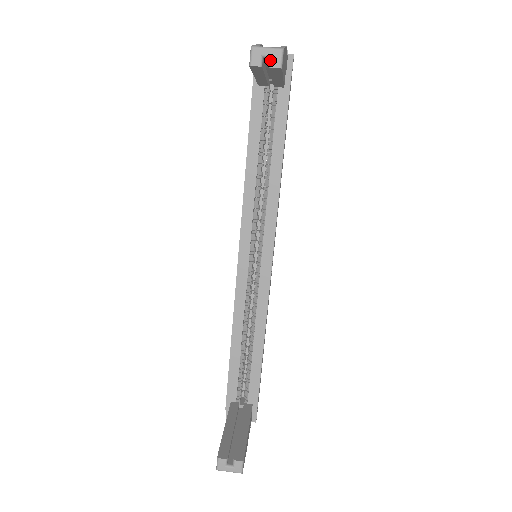
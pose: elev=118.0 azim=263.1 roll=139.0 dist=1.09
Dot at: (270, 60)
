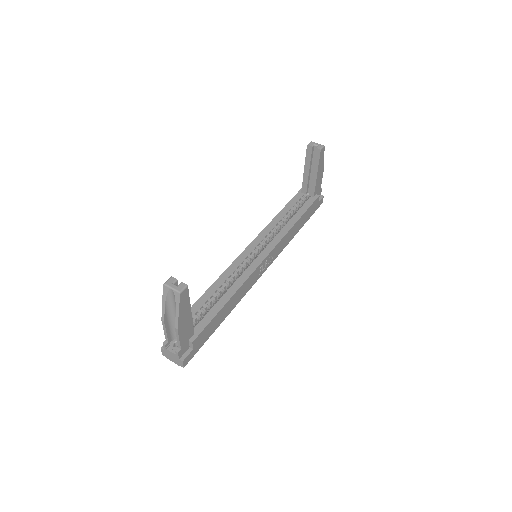
Dot at: (317, 146)
